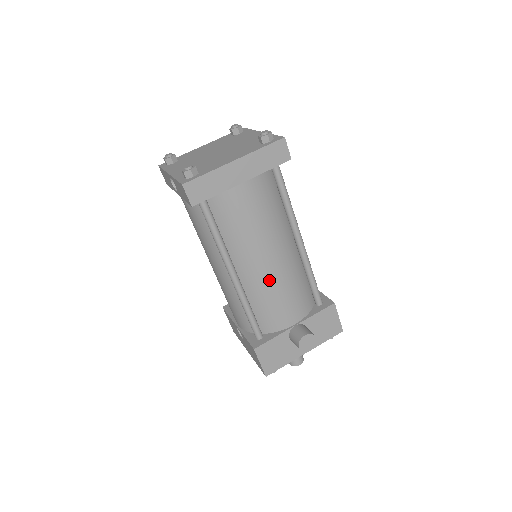
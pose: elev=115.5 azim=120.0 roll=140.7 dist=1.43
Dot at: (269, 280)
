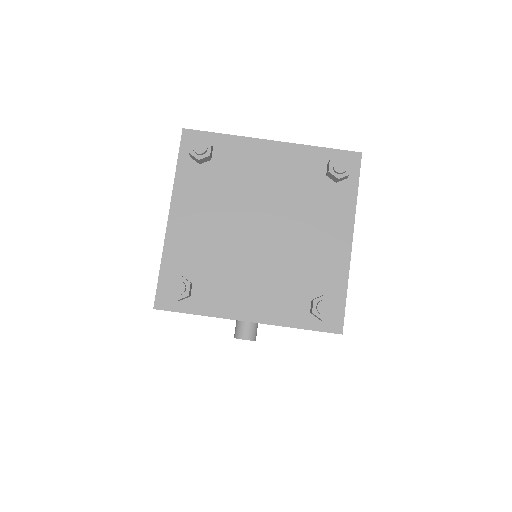
Dot at: occluded
